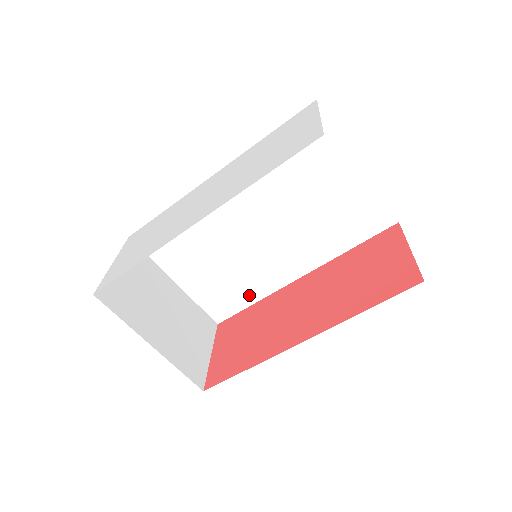
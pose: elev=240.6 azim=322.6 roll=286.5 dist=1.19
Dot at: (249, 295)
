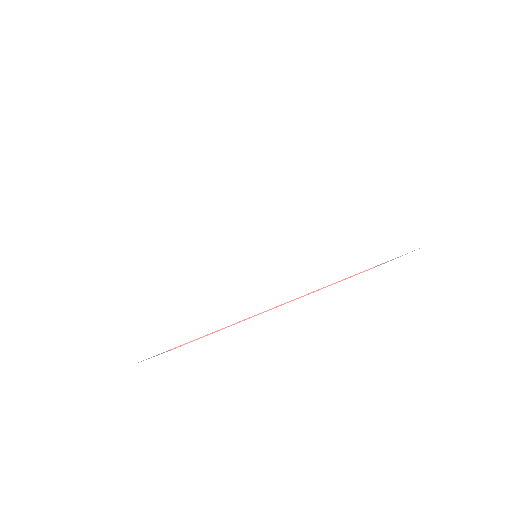
Dot at: occluded
